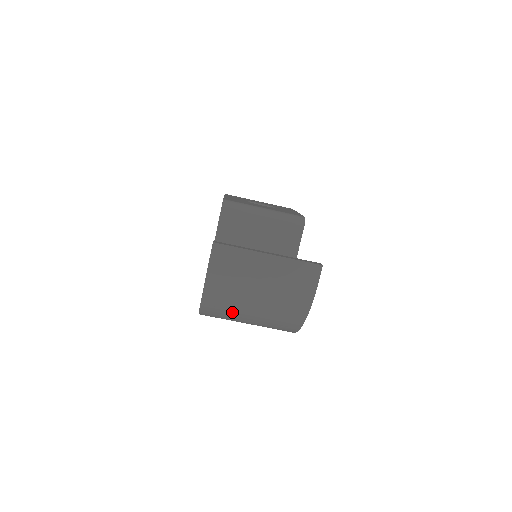
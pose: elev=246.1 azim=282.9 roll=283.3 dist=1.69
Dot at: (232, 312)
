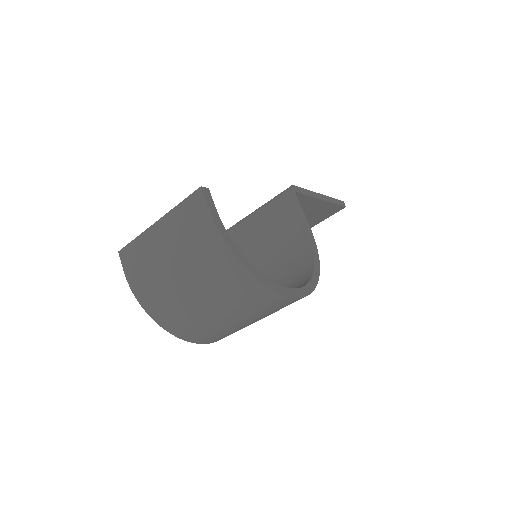
Dot at: (185, 311)
